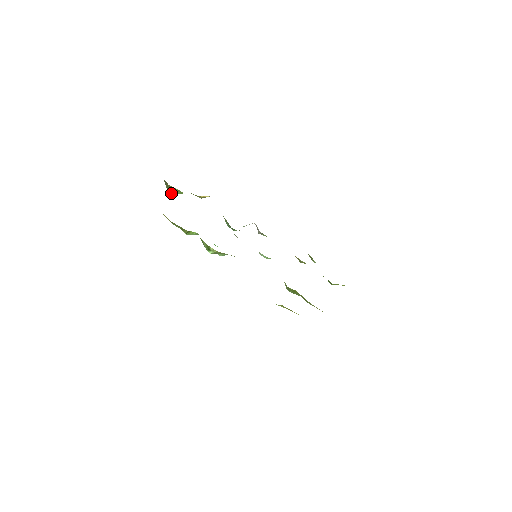
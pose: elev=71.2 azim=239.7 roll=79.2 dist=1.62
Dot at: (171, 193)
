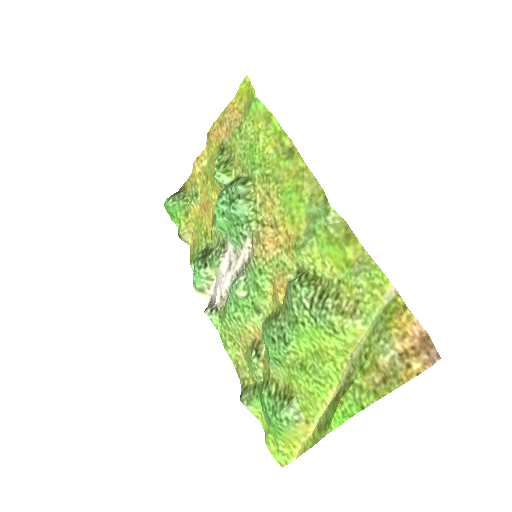
Dot at: (167, 203)
